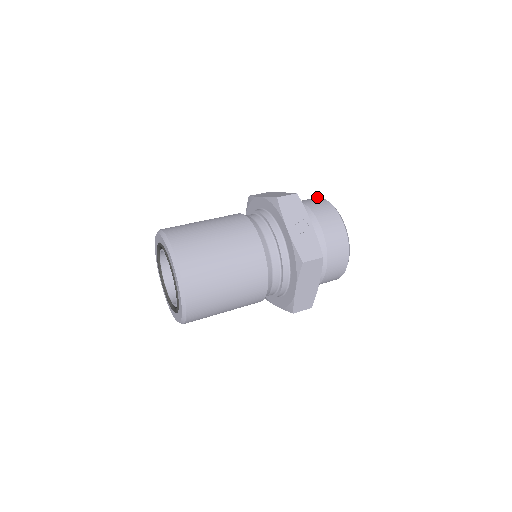
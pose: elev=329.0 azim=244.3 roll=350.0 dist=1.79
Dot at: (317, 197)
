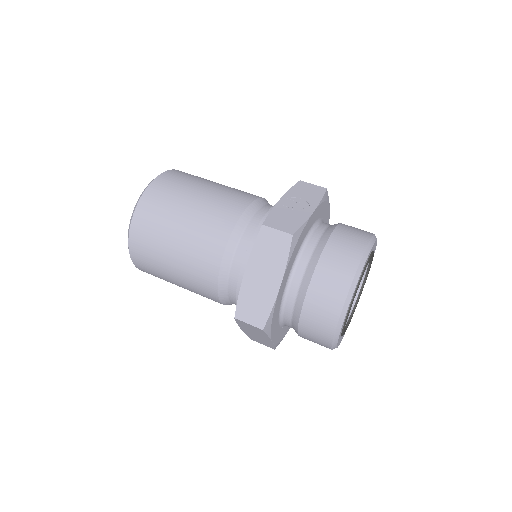
Dot at: occluded
